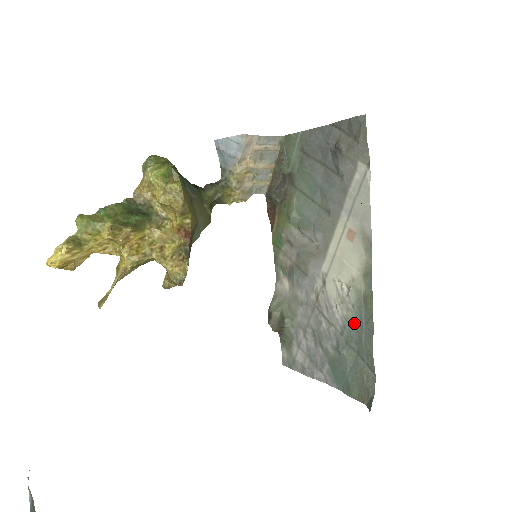
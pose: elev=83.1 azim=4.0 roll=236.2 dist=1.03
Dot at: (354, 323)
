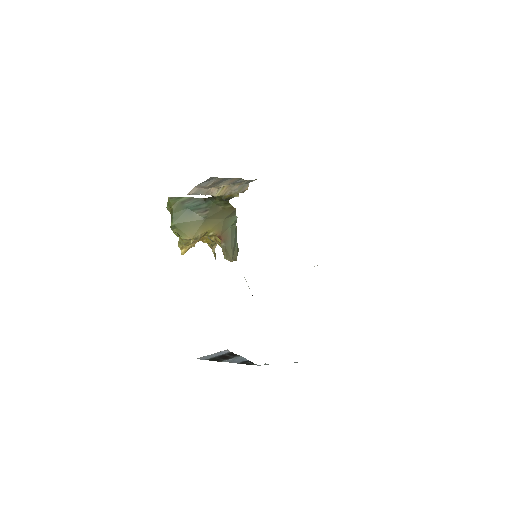
Dot at: occluded
